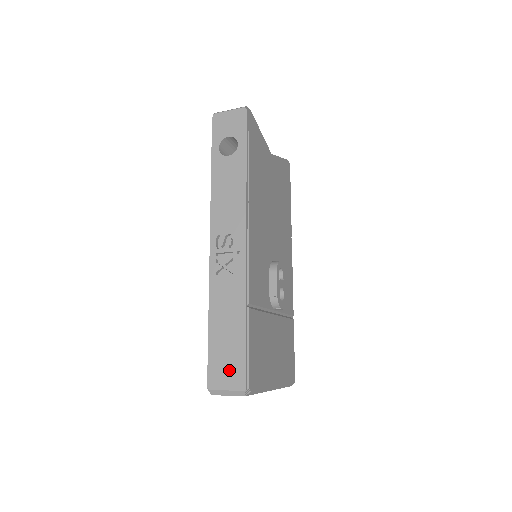
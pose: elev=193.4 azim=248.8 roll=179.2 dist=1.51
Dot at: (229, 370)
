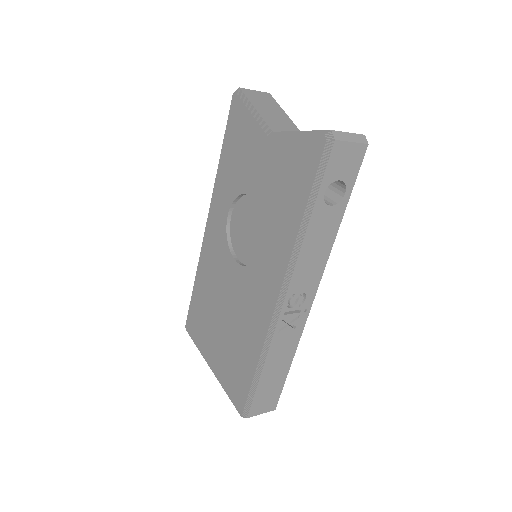
Dot at: (268, 401)
